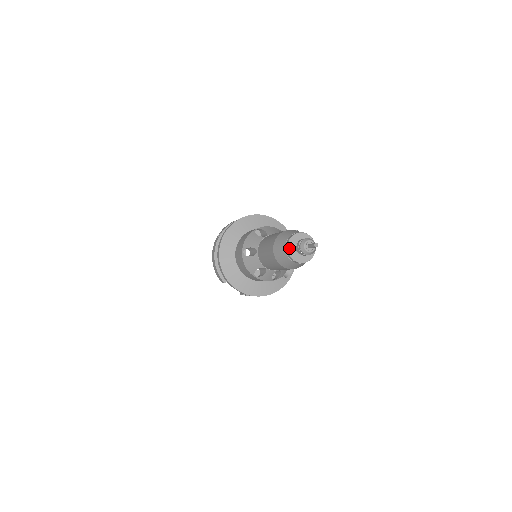
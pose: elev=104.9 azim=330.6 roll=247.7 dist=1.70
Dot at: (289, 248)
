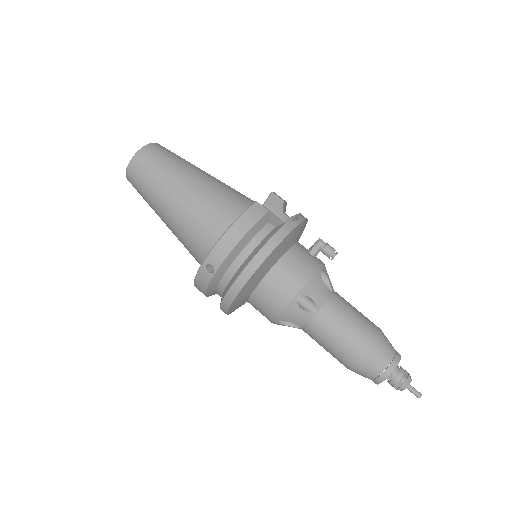
Dot at: (379, 383)
